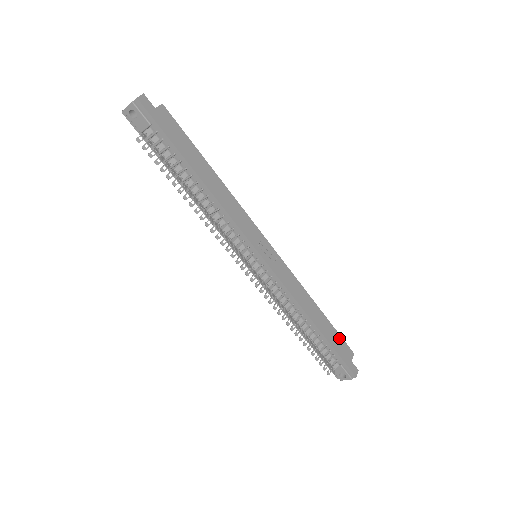
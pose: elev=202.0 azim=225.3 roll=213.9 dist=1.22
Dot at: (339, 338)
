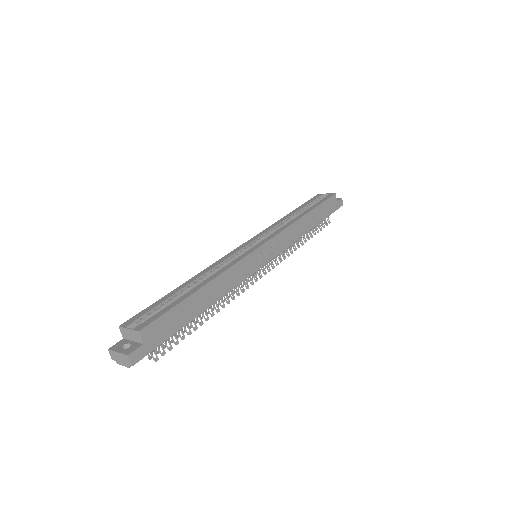
Dot at: (325, 204)
